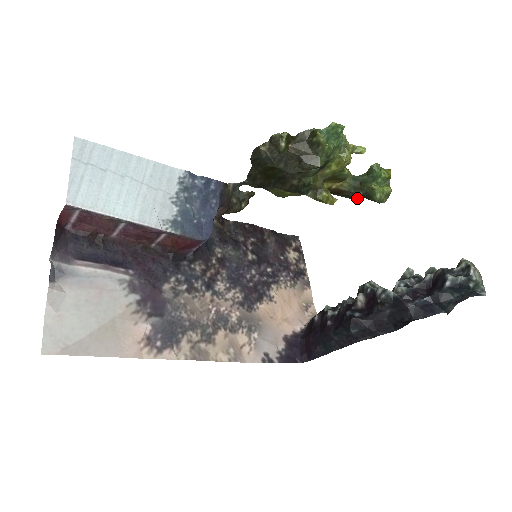
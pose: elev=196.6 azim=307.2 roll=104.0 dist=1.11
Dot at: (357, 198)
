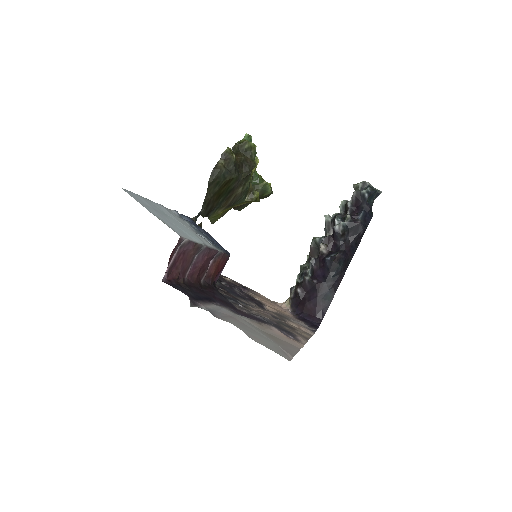
Dot at: (246, 206)
